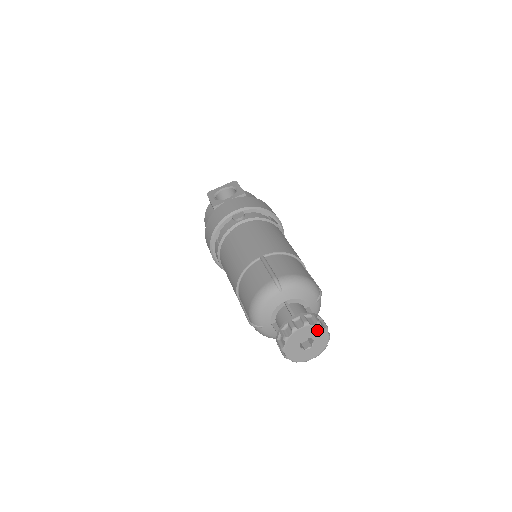
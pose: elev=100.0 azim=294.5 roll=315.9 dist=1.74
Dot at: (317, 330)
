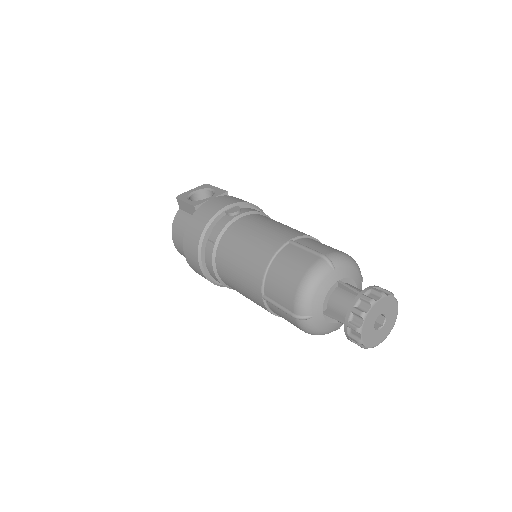
Dot at: (390, 303)
